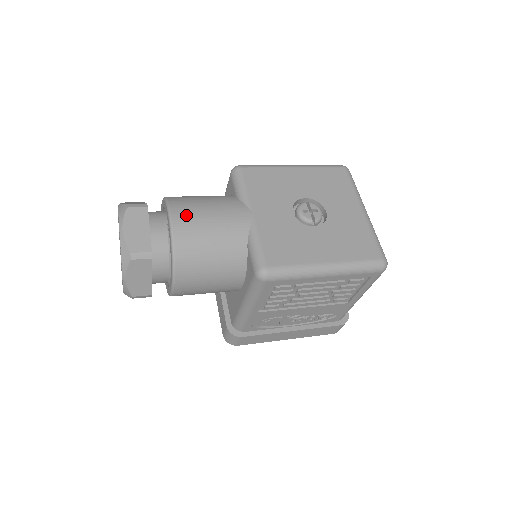
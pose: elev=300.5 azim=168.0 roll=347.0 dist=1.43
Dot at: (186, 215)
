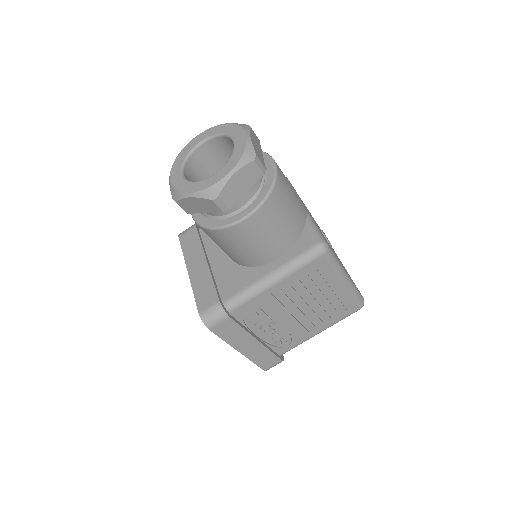
Dot at: (280, 169)
